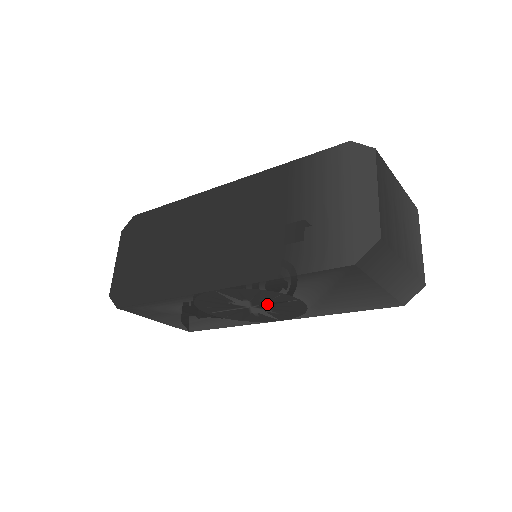
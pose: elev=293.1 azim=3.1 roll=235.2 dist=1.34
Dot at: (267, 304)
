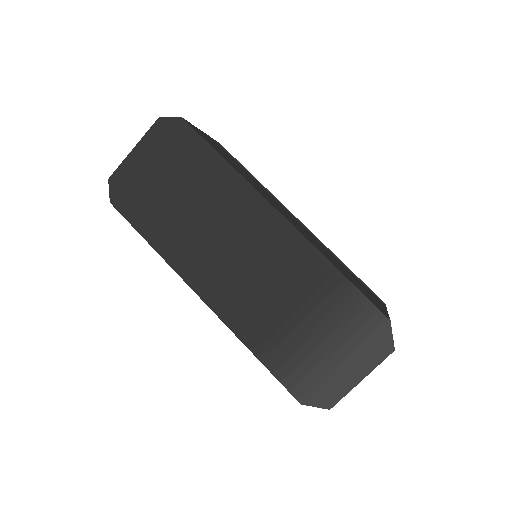
Dot at: occluded
